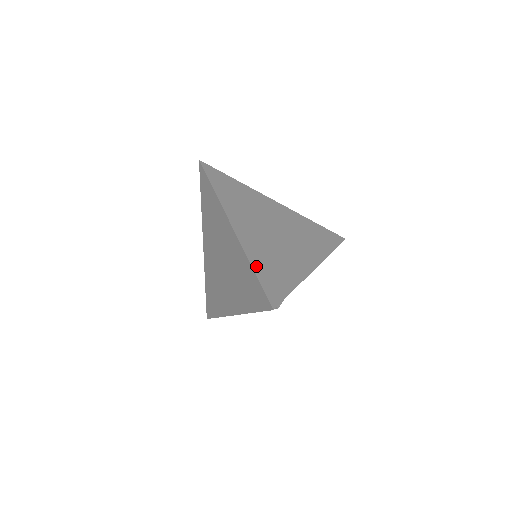
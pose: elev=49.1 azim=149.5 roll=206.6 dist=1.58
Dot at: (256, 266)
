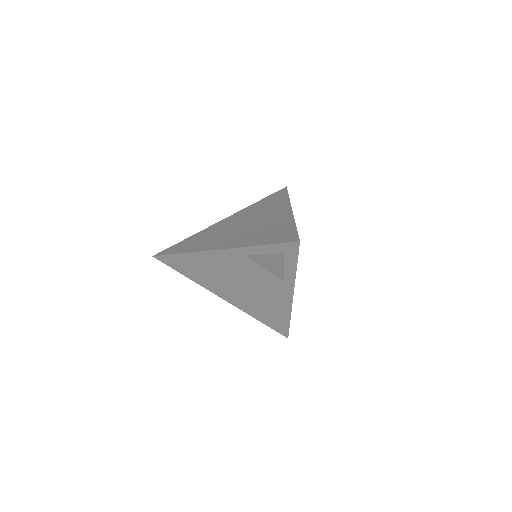
Dot at: occluded
